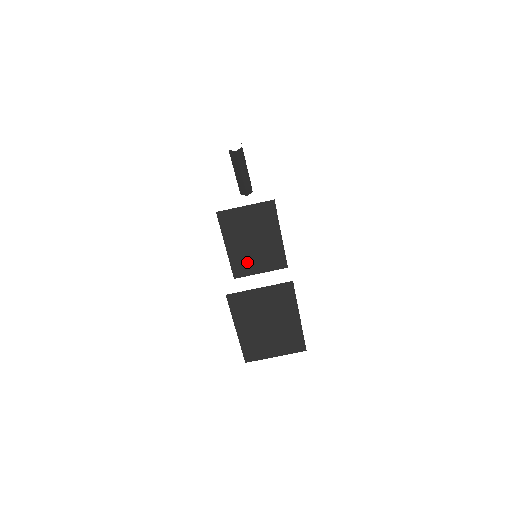
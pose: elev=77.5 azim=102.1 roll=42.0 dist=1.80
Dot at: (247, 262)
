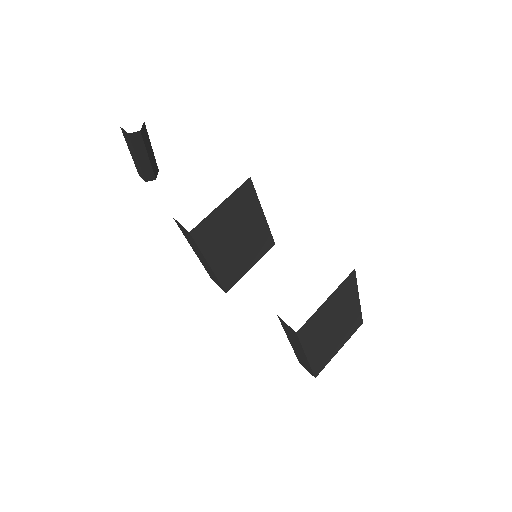
Dot at: (235, 266)
